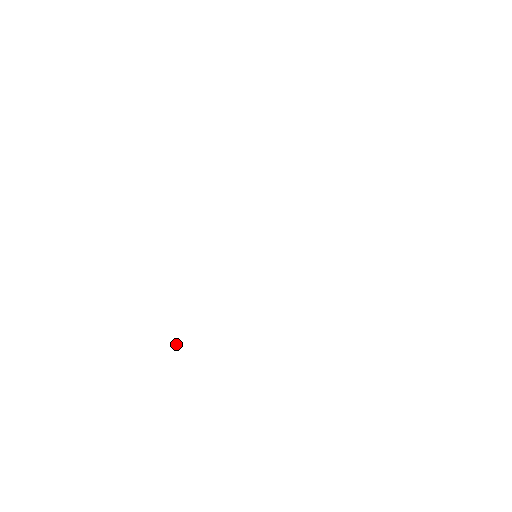
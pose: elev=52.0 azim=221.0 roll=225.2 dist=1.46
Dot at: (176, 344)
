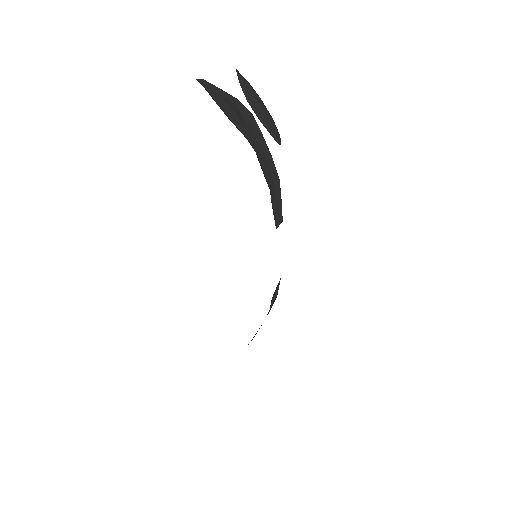
Dot at: (248, 344)
